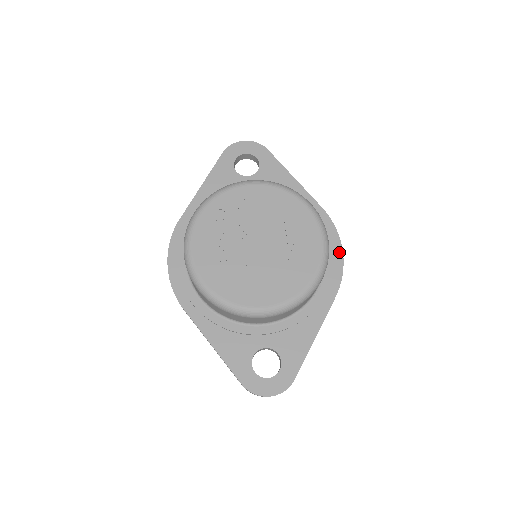
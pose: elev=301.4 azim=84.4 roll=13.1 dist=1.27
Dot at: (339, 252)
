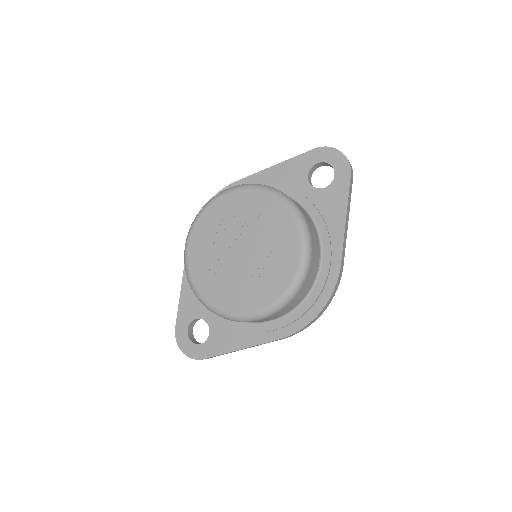
Dot at: (315, 312)
